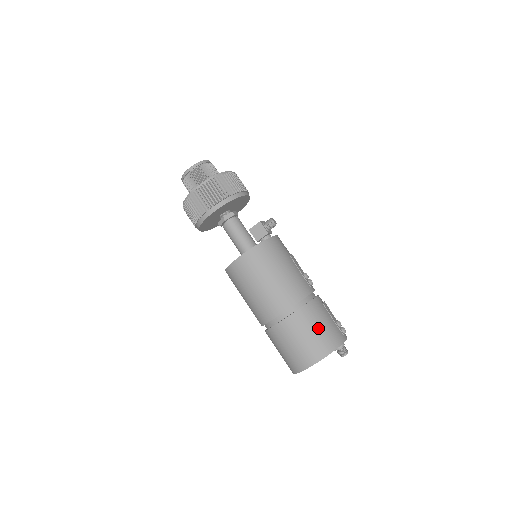
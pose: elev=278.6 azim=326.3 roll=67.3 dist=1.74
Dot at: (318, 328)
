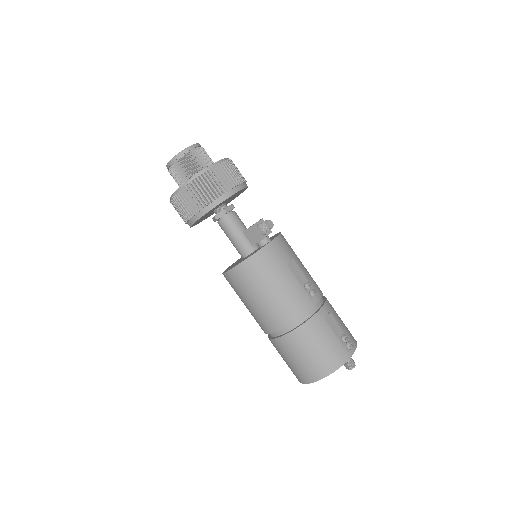
Dot at: (315, 350)
